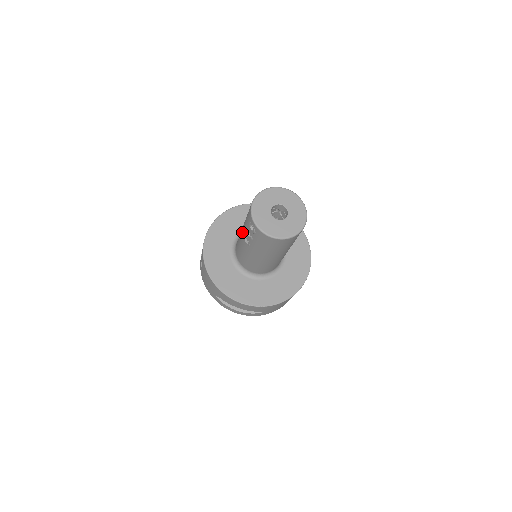
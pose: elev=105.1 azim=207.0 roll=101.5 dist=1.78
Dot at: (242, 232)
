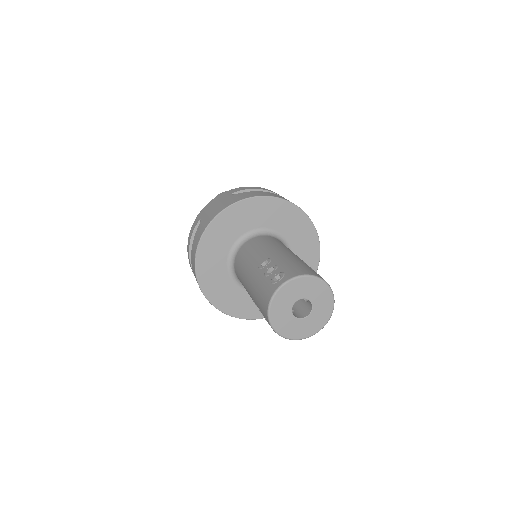
Dot at: (249, 292)
